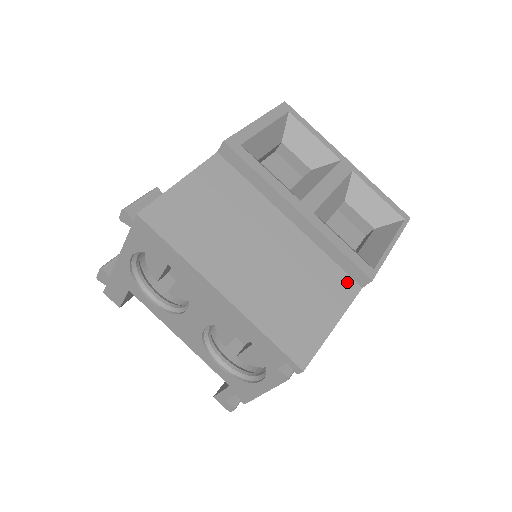
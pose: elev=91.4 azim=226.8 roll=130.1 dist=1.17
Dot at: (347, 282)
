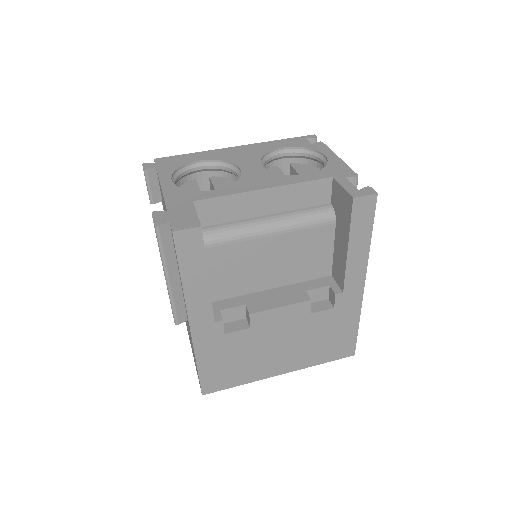
Dot at: occluded
